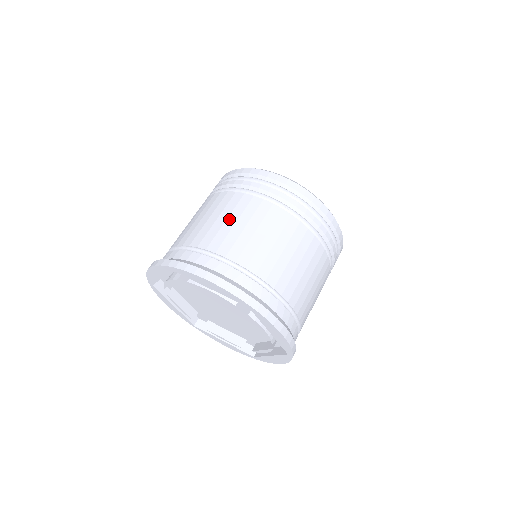
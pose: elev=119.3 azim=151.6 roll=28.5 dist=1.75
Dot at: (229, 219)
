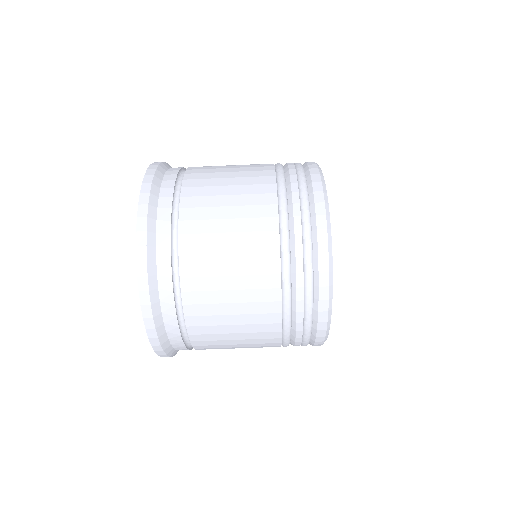
Dot at: (233, 264)
